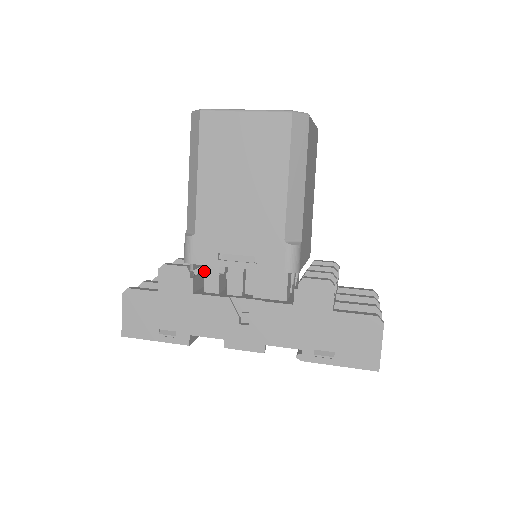
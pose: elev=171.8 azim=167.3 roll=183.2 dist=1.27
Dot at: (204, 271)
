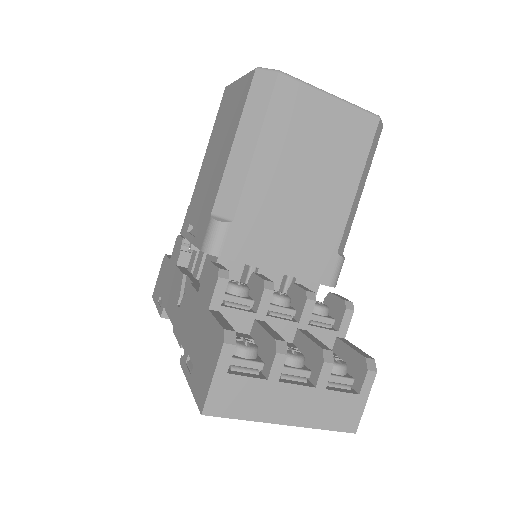
Dot at: occluded
